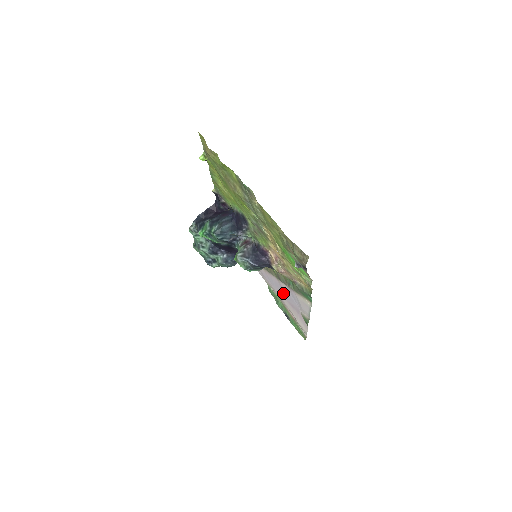
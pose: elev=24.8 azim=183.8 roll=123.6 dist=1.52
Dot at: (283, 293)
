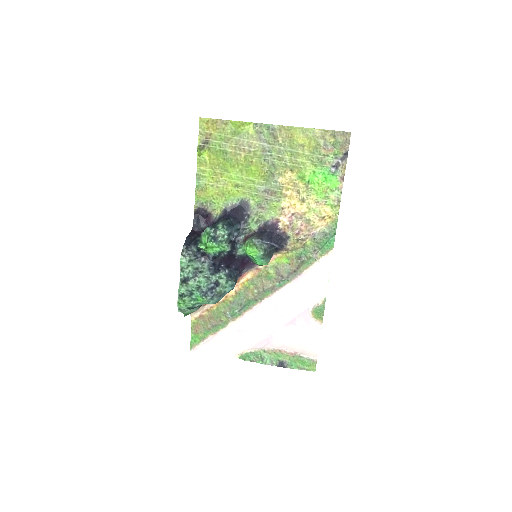
Dot at: (277, 317)
